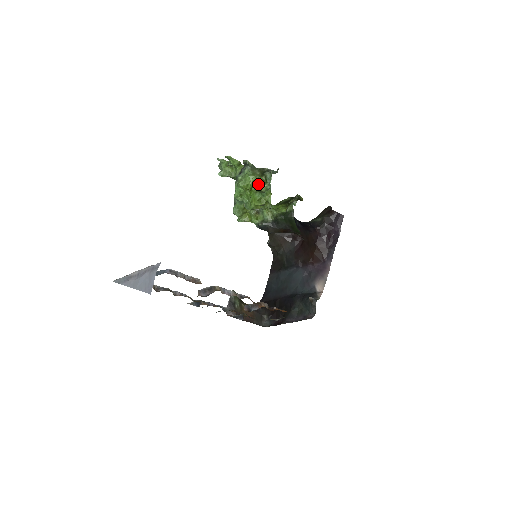
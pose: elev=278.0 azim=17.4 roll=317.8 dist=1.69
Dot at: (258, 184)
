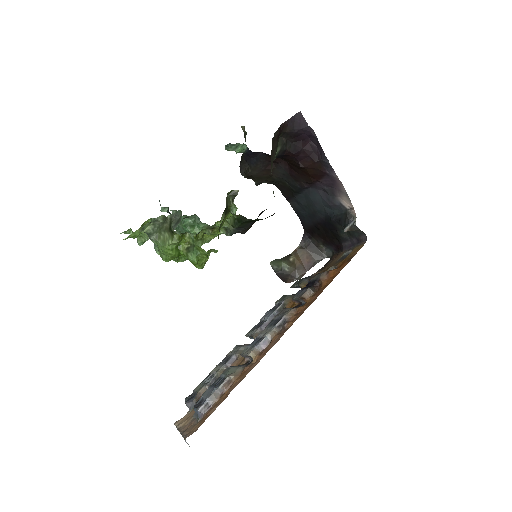
Dot at: (179, 242)
